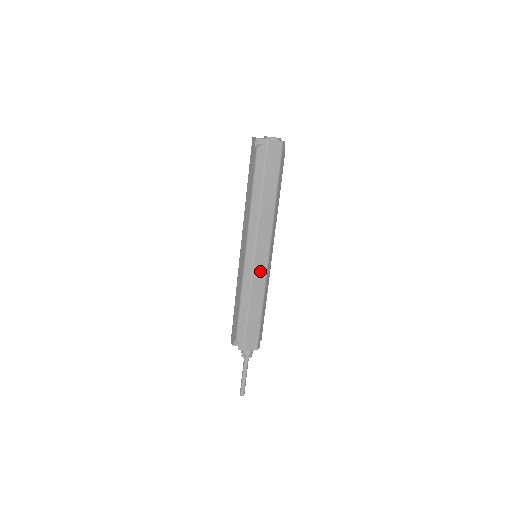
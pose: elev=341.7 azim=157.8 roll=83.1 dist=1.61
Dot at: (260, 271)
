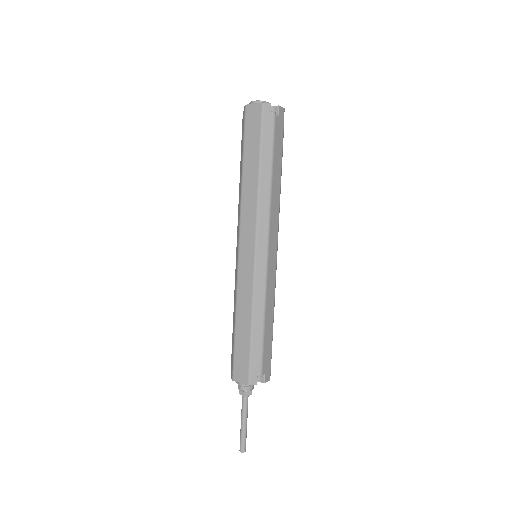
Dot at: (246, 272)
